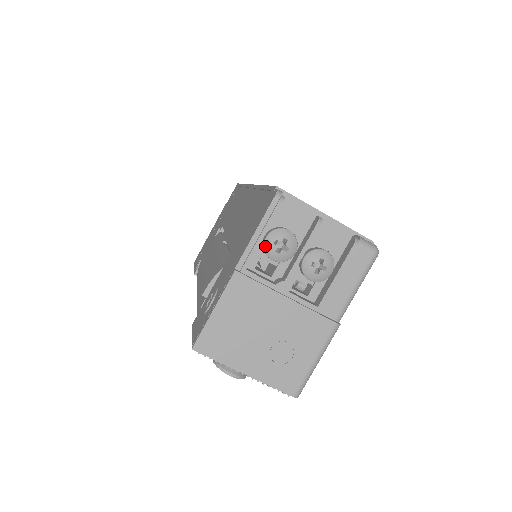
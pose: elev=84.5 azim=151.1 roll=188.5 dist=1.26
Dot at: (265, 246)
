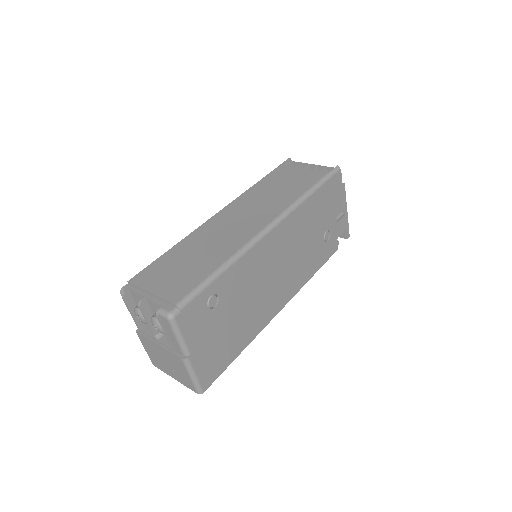
Dot at: (138, 317)
